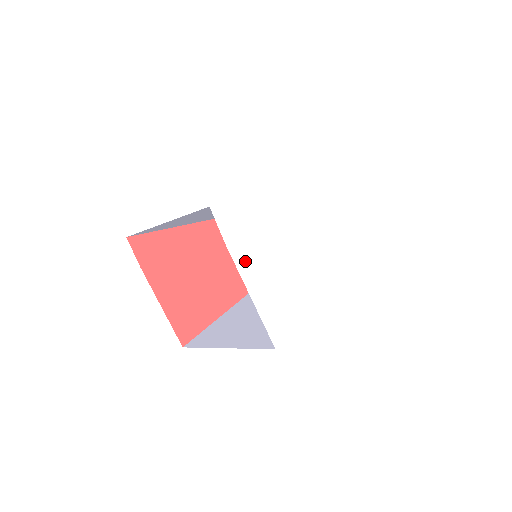
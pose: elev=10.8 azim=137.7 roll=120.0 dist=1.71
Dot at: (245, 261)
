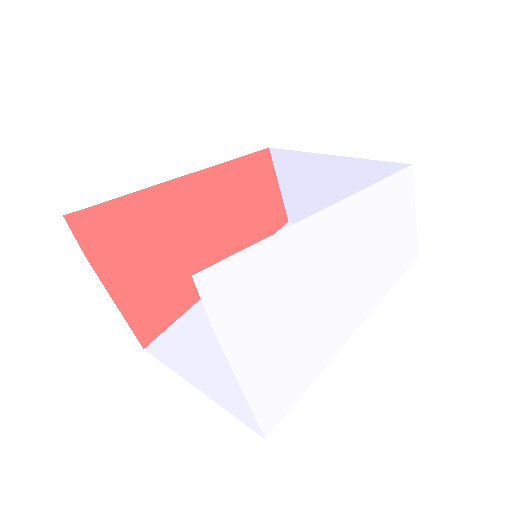
Dot at: (240, 341)
